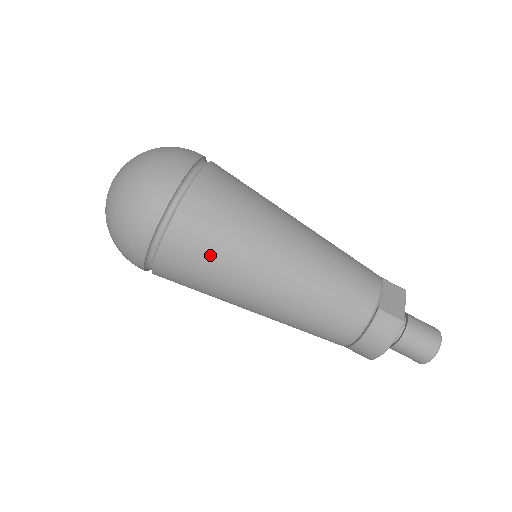
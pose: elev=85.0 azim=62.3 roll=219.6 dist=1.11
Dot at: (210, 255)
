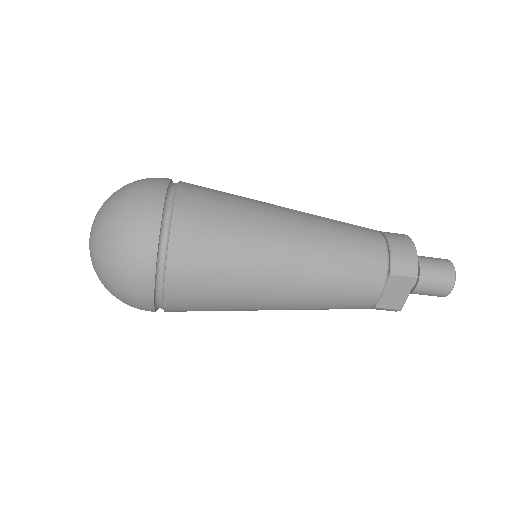
Dot at: occluded
